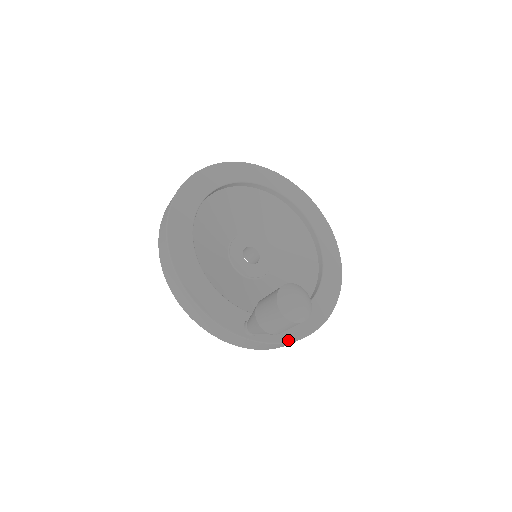
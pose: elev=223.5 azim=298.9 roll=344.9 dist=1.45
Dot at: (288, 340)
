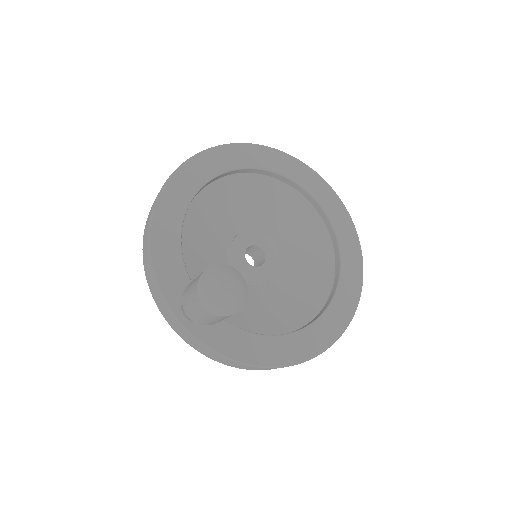
Dot at: (223, 353)
